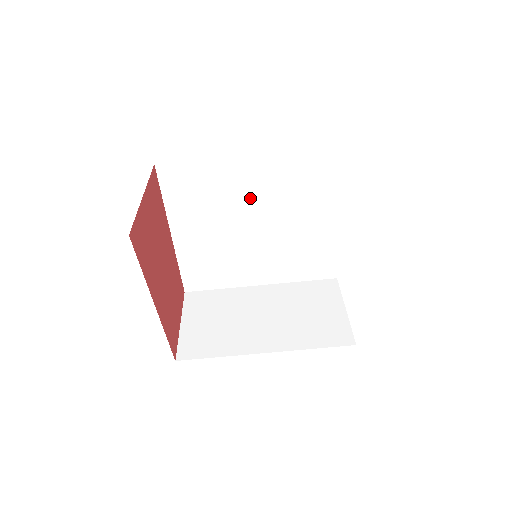
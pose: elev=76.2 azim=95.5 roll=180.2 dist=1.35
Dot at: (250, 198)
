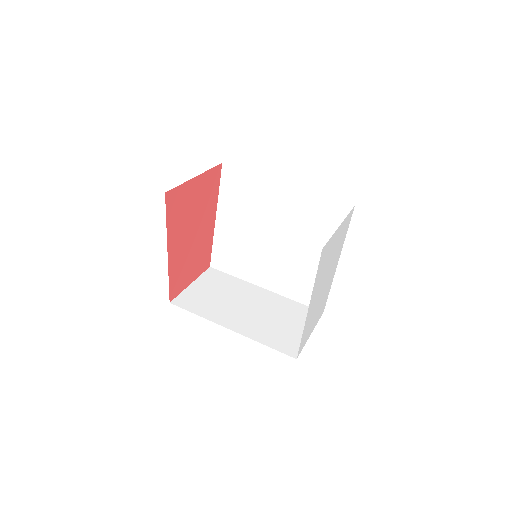
Dot at: (278, 216)
